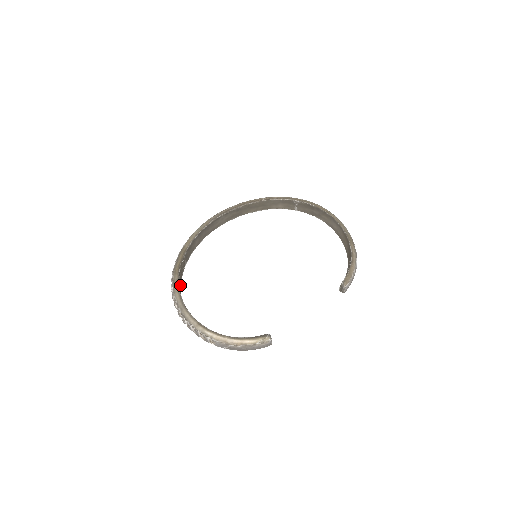
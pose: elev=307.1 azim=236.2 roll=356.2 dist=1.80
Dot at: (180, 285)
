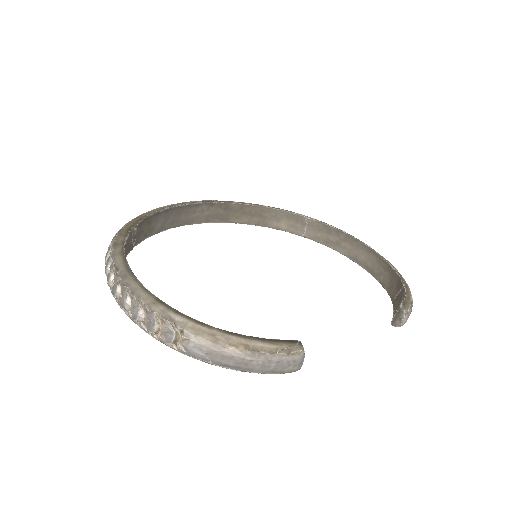
Dot at: occluded
